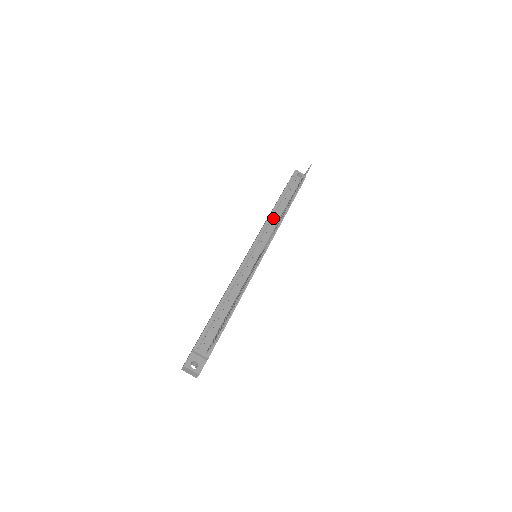
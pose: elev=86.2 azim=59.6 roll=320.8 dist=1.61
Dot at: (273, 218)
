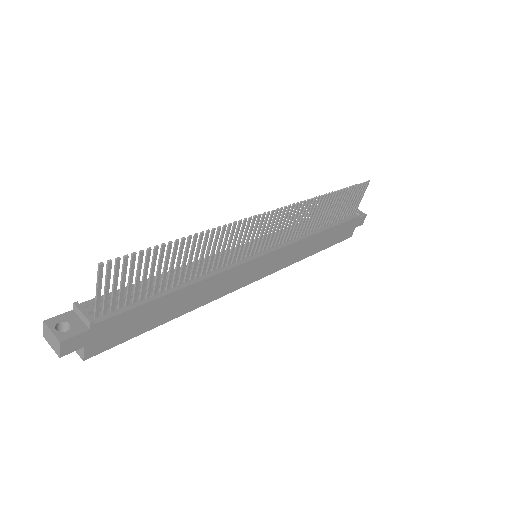
Dot at: occluded
